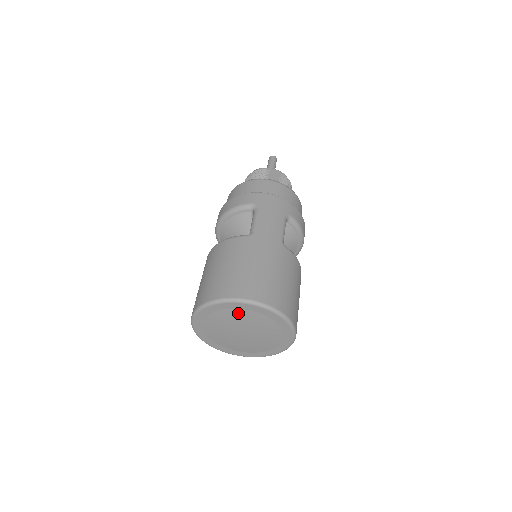
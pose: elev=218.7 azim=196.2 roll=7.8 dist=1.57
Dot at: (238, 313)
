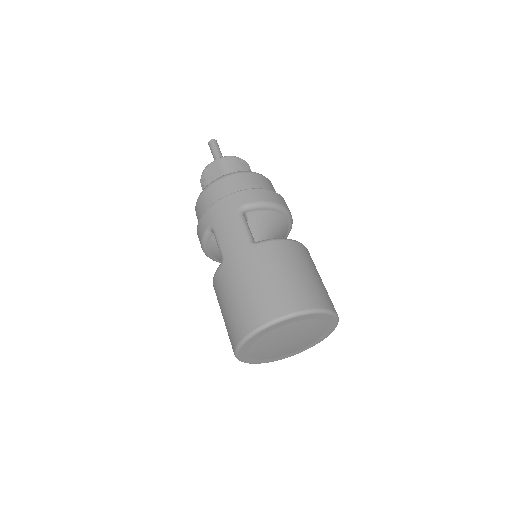
Dot at: (262, 340)
